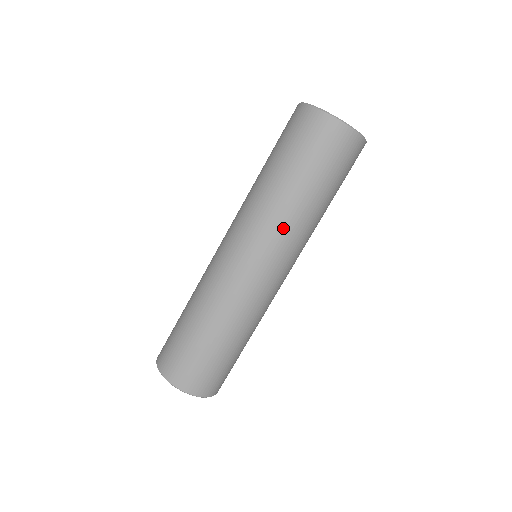
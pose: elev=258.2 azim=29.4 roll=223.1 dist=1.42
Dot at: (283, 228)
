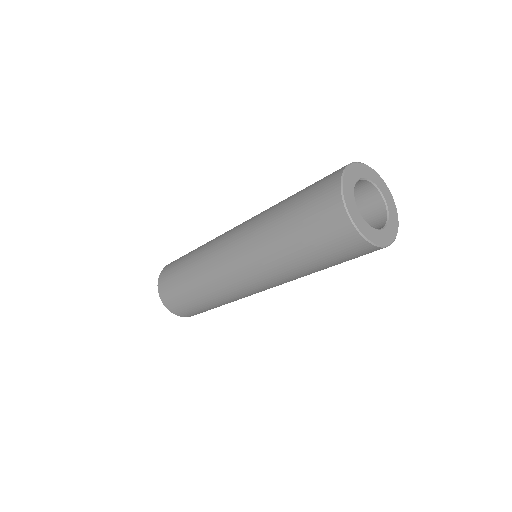
Dot at: (292, 280)
